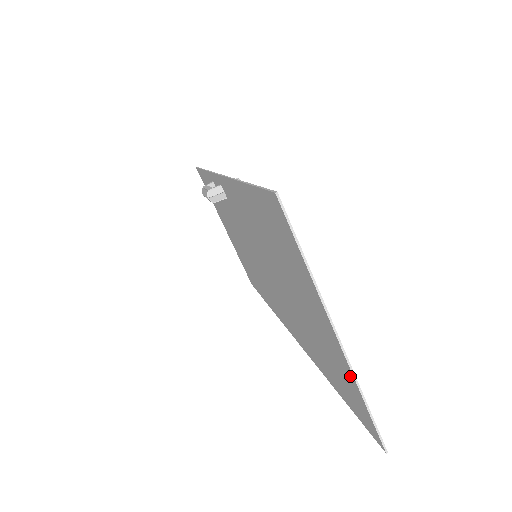
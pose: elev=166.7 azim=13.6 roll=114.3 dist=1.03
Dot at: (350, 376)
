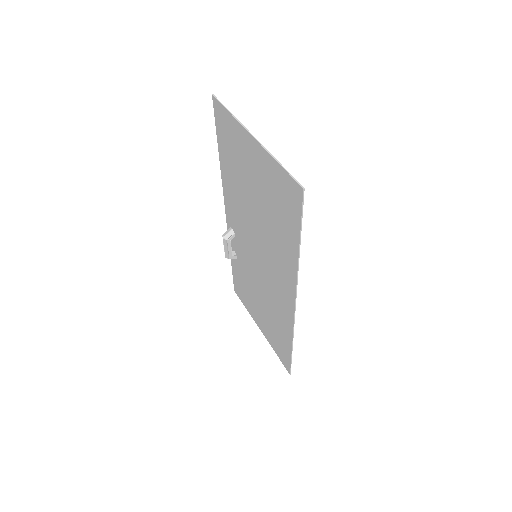
Dot at: (269, 160)
